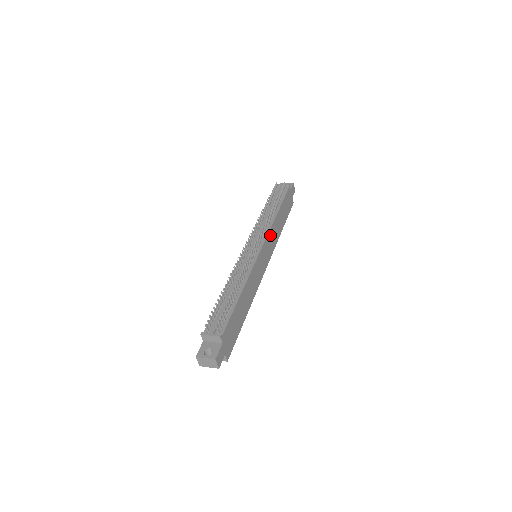
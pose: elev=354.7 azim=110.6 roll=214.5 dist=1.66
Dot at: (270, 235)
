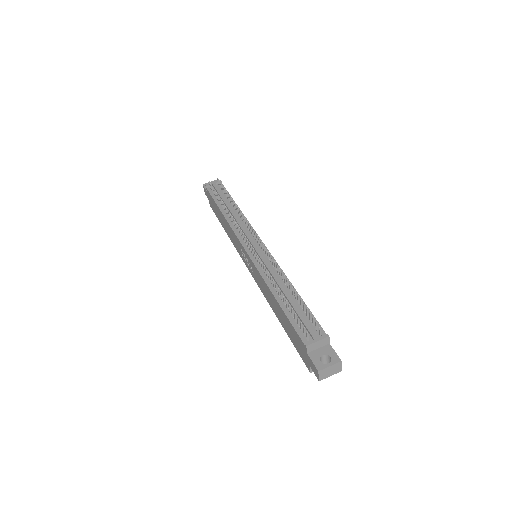
Dot at: occluded
